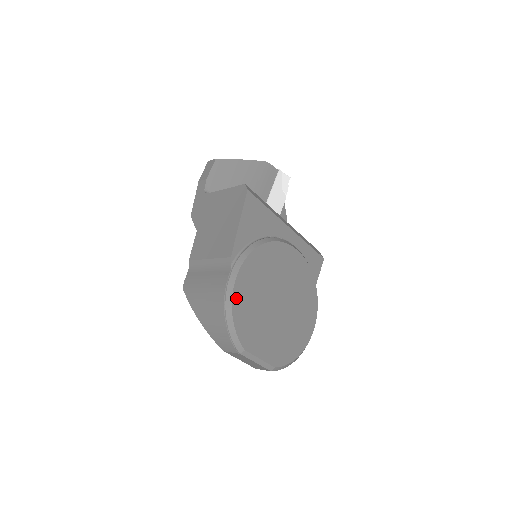
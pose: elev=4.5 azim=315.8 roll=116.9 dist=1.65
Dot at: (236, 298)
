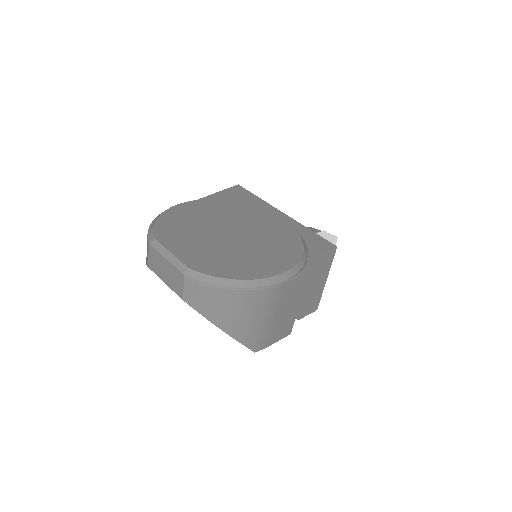
Dot at: (173, 211)
